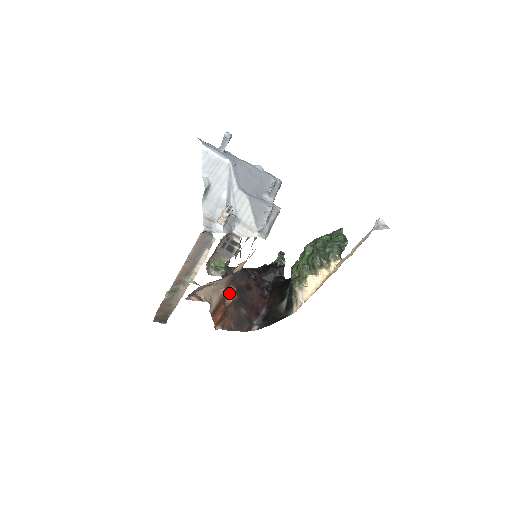
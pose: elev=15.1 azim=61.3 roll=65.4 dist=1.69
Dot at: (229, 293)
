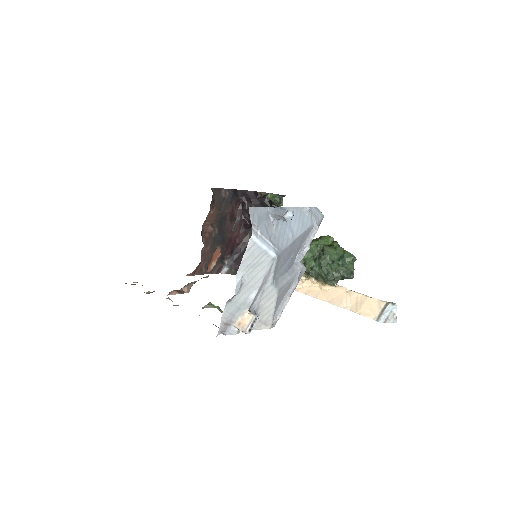
Dot at: (212, 260)
